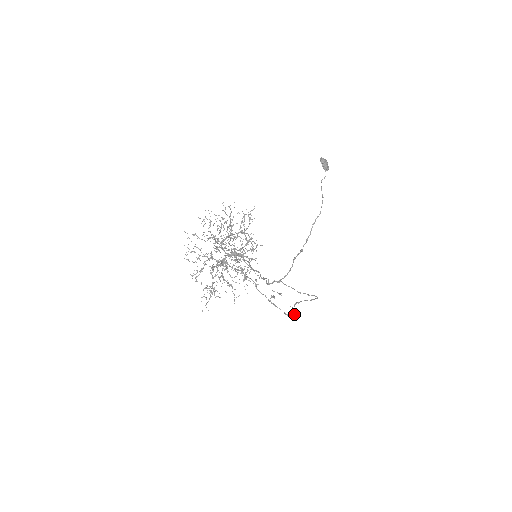
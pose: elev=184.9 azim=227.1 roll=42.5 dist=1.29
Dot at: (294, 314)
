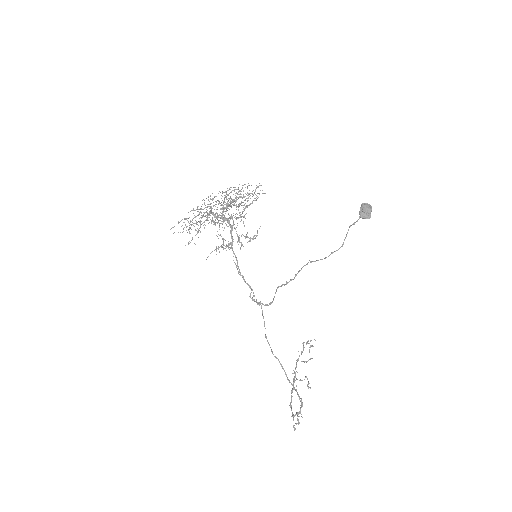
Dot at: (295, 415)
